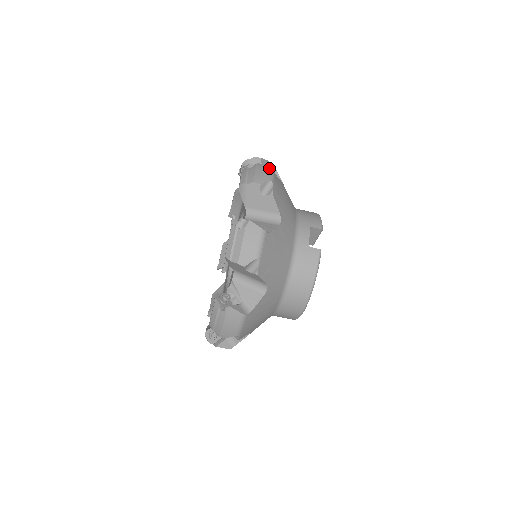
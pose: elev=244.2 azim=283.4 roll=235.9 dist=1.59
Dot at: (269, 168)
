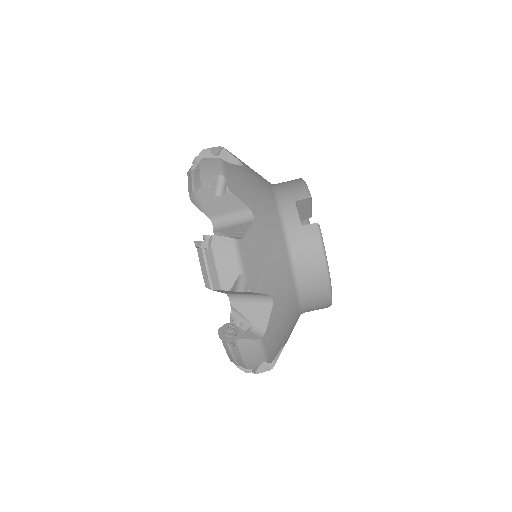
Dot at: (215, 159)
